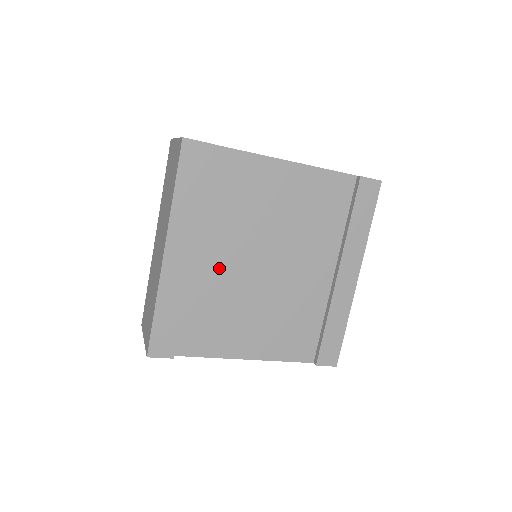
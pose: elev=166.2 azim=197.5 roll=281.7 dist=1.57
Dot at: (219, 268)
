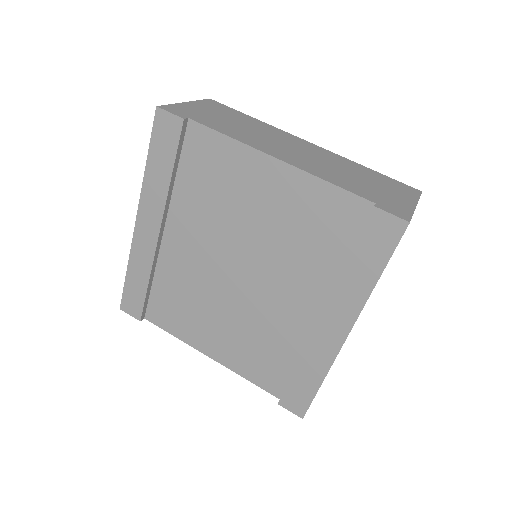
Dot at: (189, 256)
